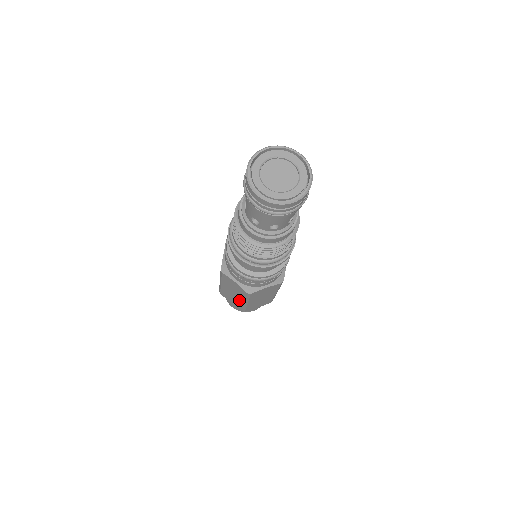
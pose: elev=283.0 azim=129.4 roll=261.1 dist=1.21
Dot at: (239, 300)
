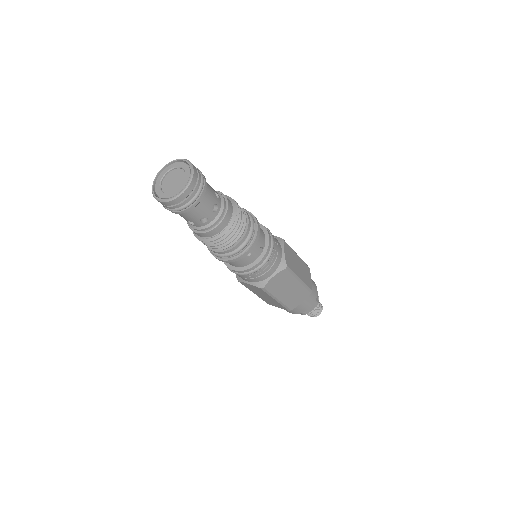
Dot at: (273, 300)
